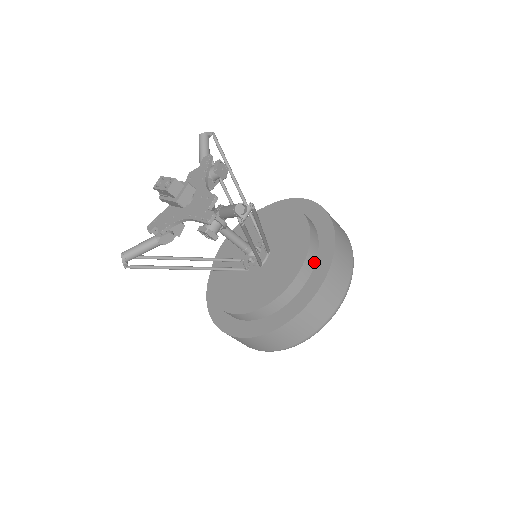
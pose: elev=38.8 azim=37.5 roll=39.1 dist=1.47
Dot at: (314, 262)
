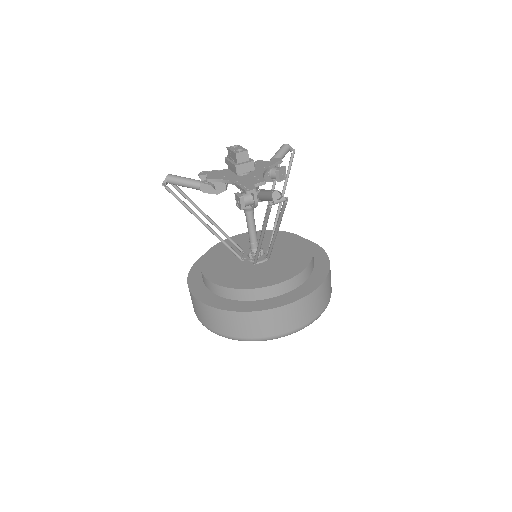
Dot at: (295, 287)
